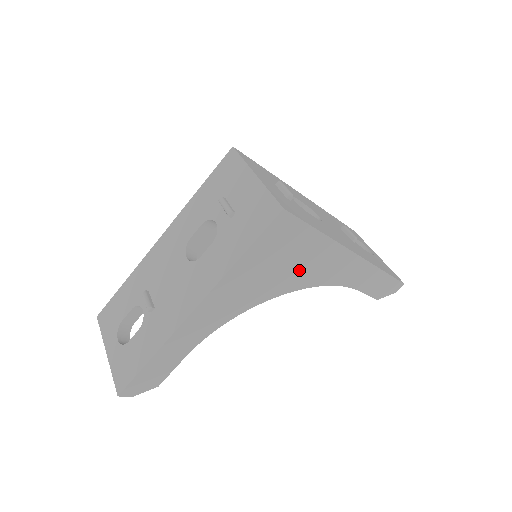
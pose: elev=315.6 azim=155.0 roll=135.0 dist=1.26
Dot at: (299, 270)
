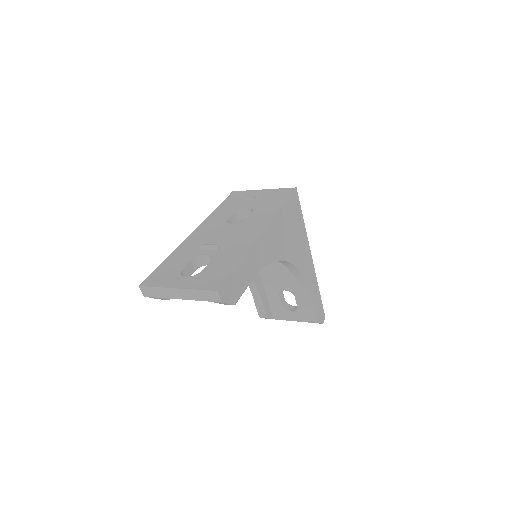
Dot at: (296, 246)
